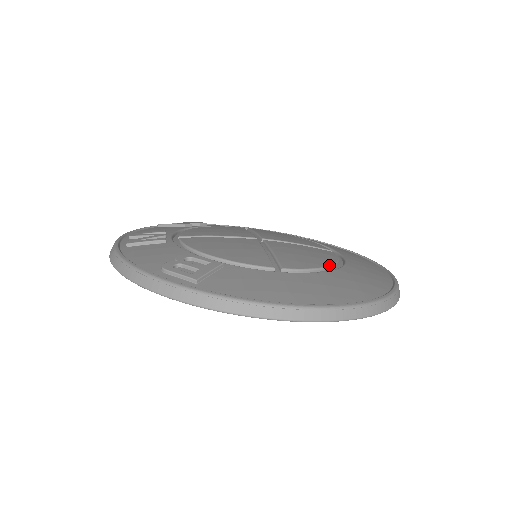
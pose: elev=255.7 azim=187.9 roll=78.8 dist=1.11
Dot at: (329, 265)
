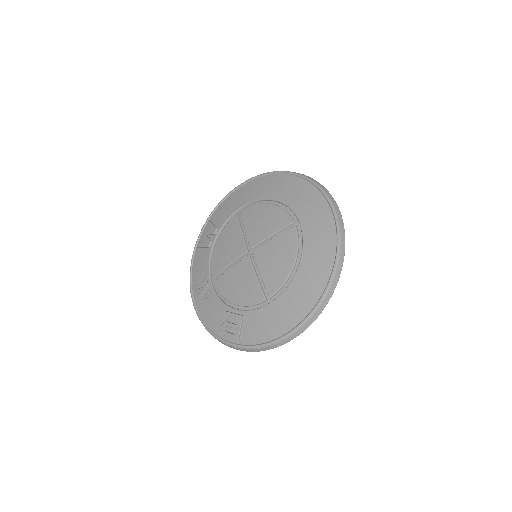
Dot at: (293, 266)
